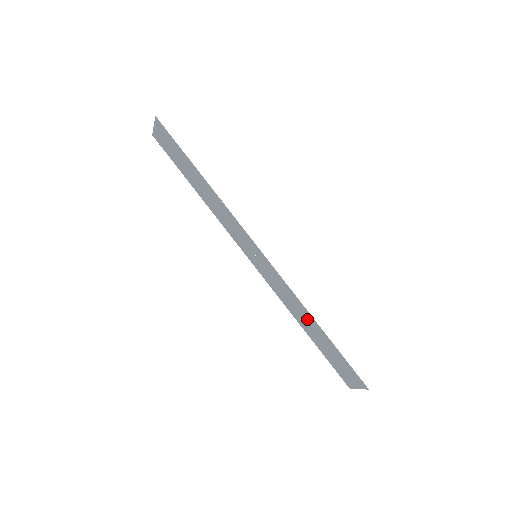
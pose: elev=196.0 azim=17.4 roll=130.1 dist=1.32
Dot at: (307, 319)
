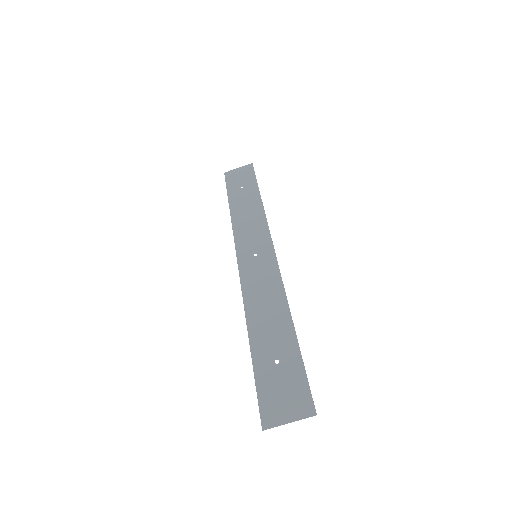
Dot at: (276, 318)
